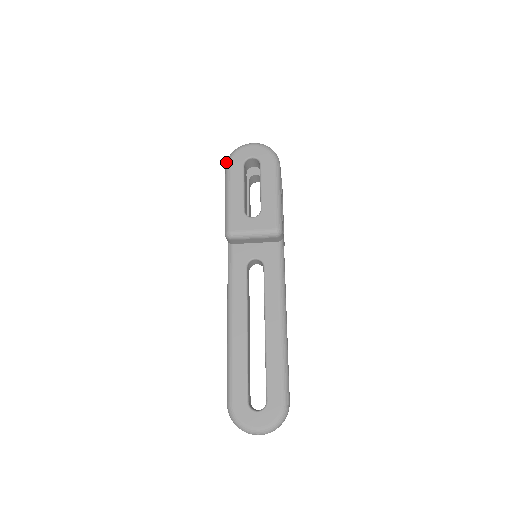
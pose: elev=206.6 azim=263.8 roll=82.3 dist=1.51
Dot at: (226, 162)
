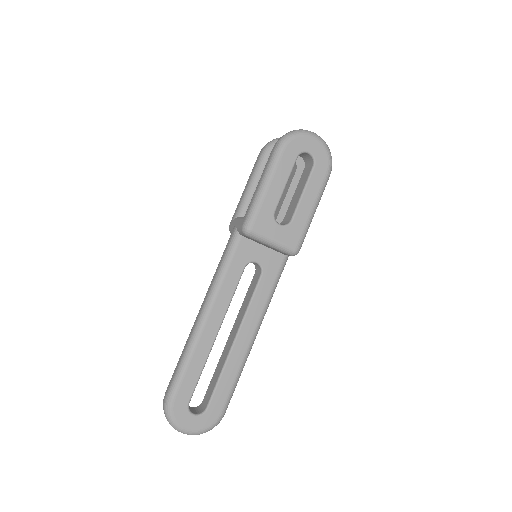
Dot at: (280, 141)
